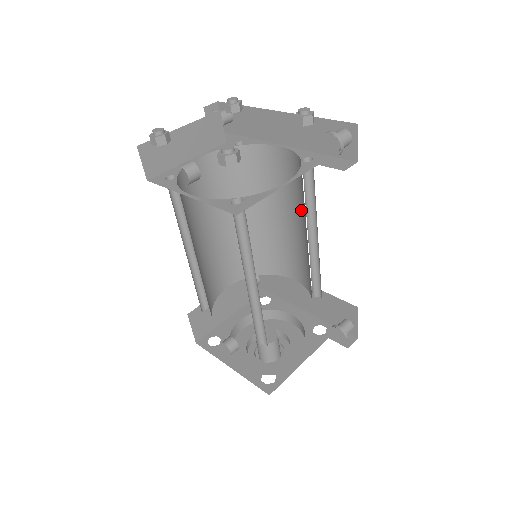
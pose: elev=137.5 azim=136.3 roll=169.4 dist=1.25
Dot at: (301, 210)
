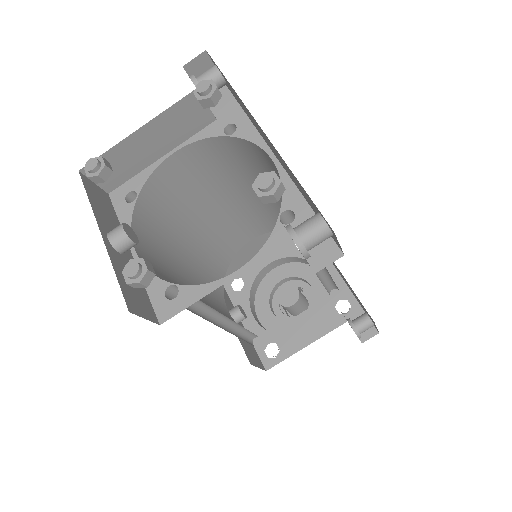
Dot at: occluded
